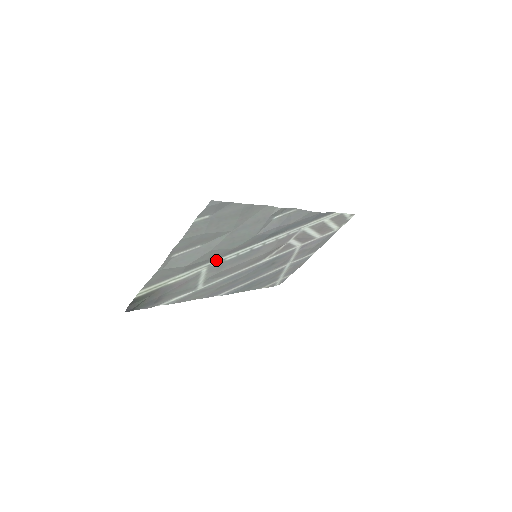
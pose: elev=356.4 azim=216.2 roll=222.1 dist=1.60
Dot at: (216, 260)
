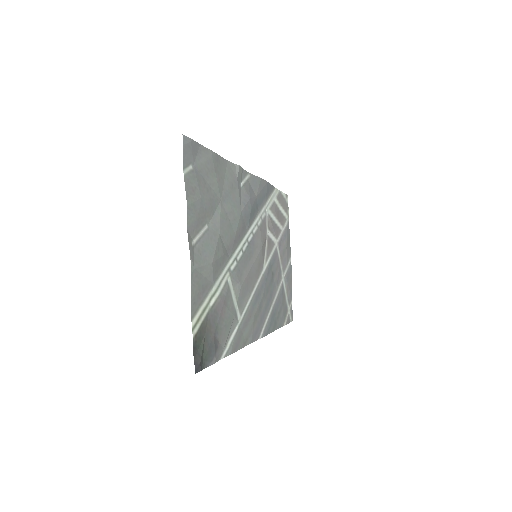
Dot at: (230, 260)
